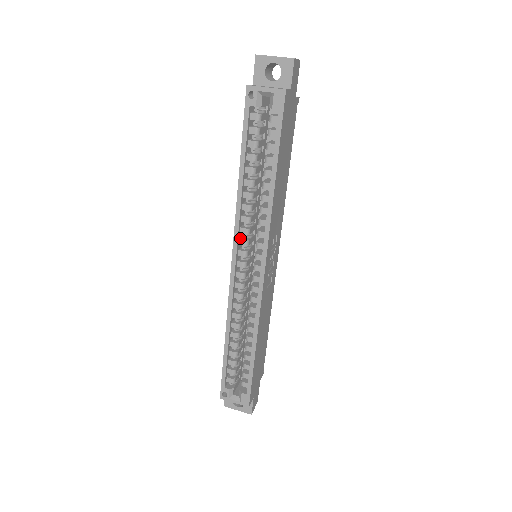
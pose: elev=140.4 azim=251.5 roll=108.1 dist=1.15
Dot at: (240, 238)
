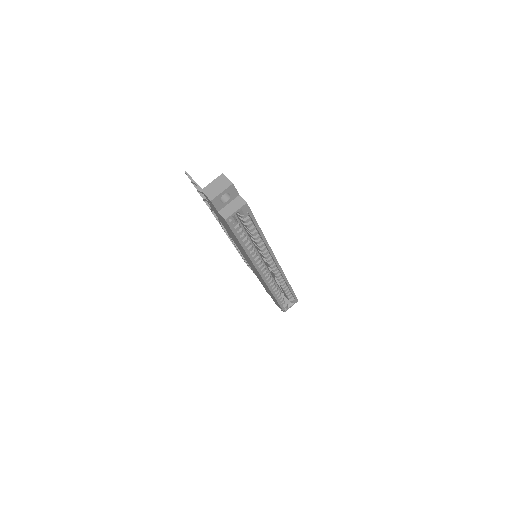
Dot at: occluded
